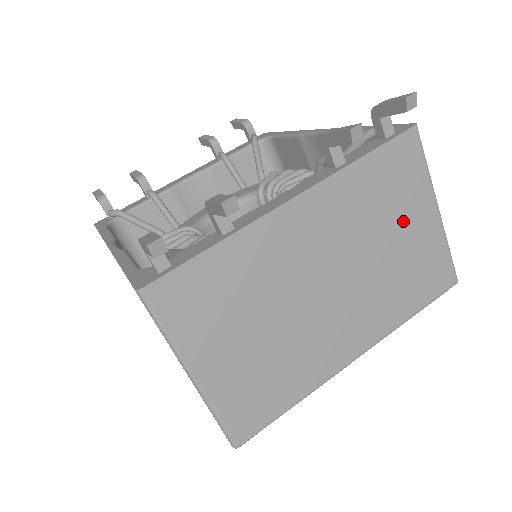
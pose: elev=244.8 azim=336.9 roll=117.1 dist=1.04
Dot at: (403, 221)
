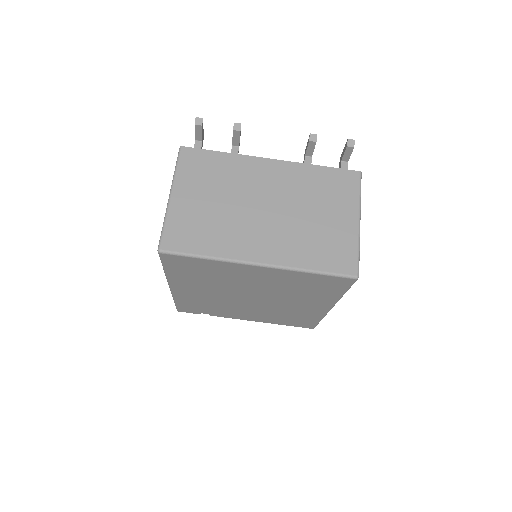
Dot at: (331, 210)
